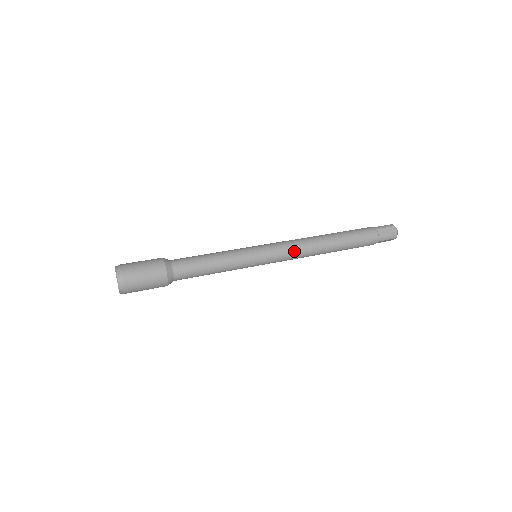
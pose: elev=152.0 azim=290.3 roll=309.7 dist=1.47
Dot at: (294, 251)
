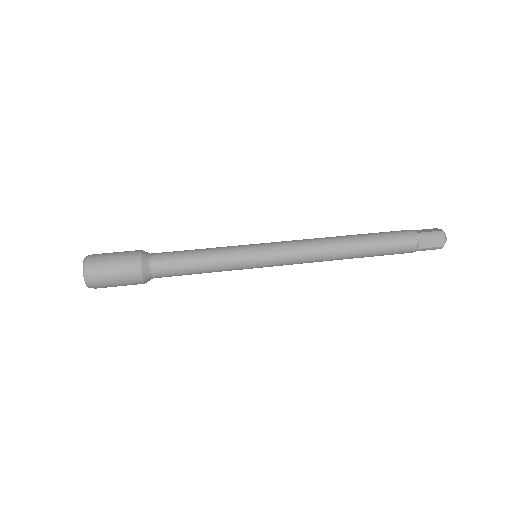
Dot at: (303, 258)
